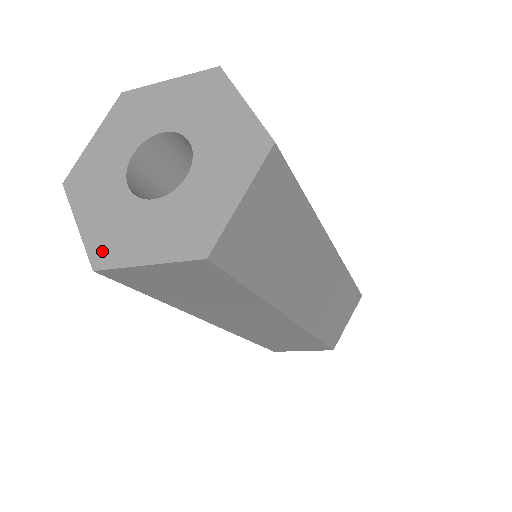
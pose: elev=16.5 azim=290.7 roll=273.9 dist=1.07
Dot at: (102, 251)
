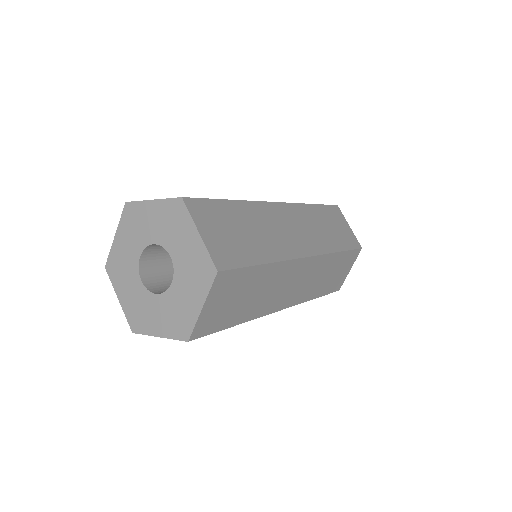
Dot at: (181, 330)
